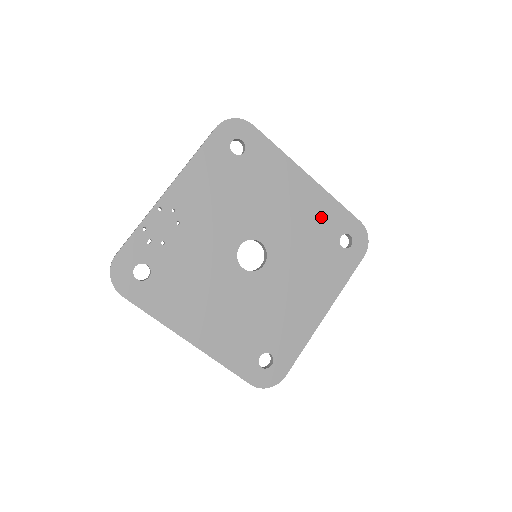
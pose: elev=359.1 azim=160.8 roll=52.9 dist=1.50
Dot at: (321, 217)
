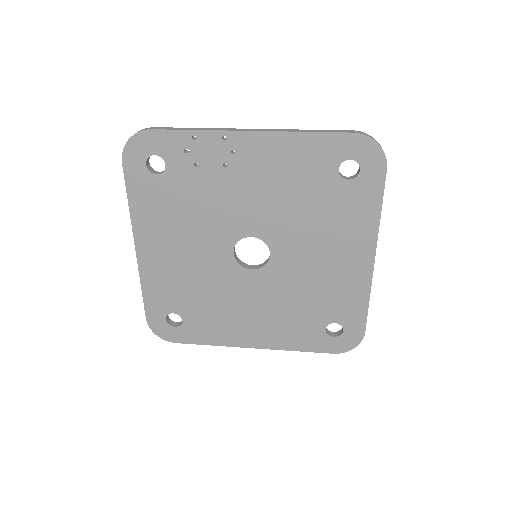
Dot at: (340, 294)
